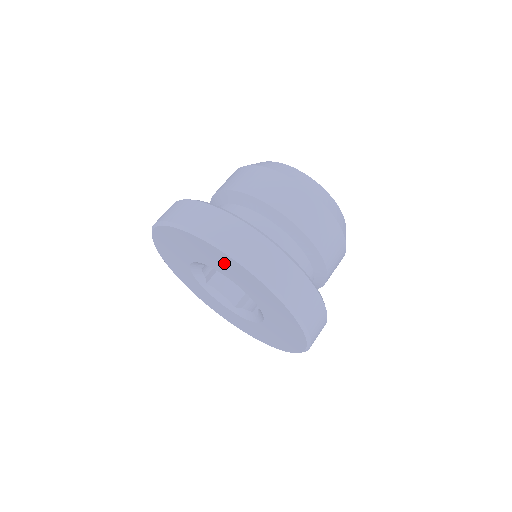
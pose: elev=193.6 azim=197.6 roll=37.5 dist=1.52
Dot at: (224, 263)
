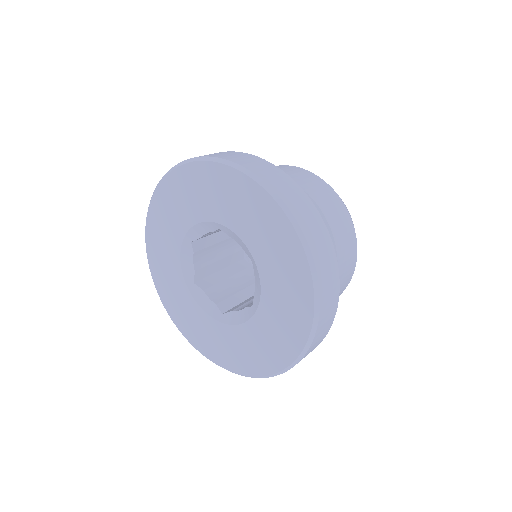
Dot at: (228, 193)
